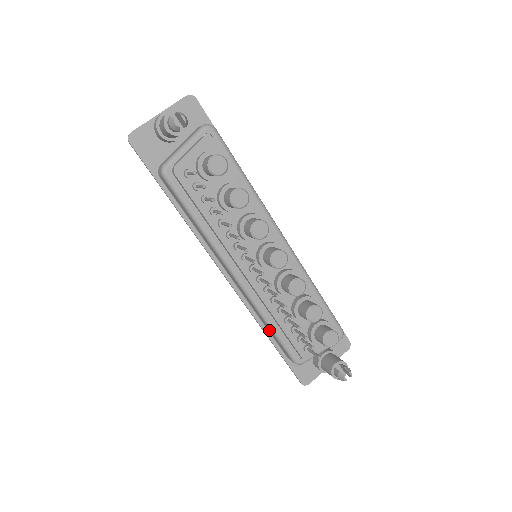
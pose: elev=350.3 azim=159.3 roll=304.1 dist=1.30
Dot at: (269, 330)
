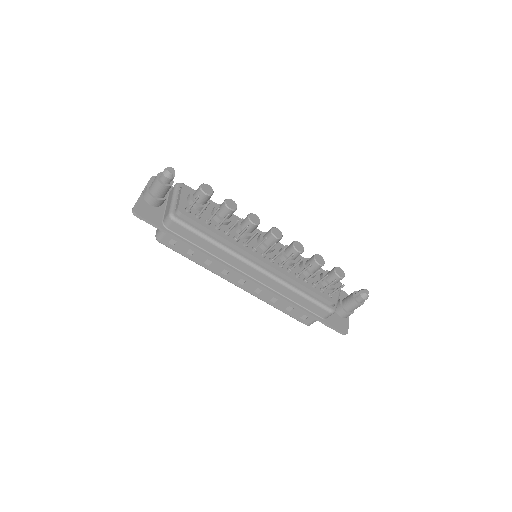
Dot at: (299, 301)
